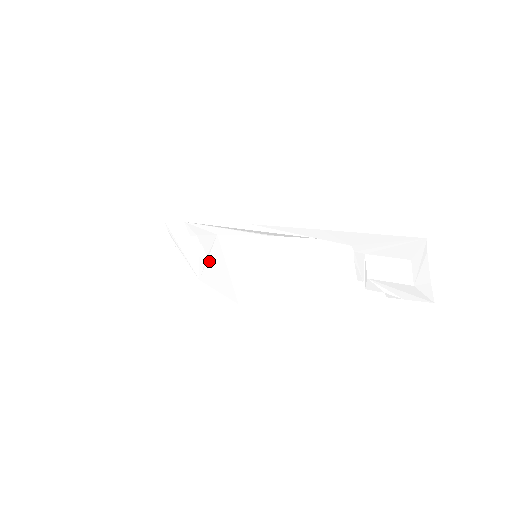
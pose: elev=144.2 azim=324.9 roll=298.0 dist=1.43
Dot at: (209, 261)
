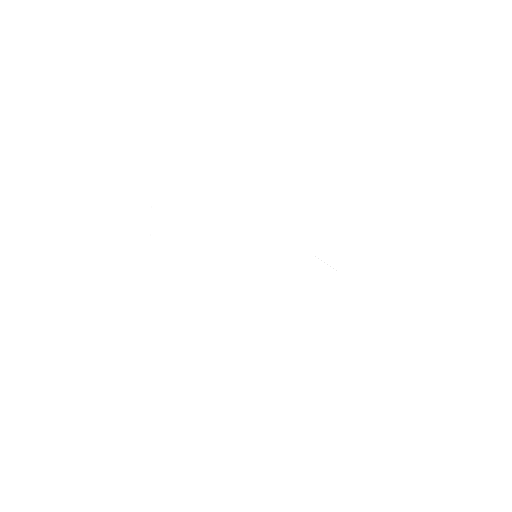
Dot at: (187, 237)
